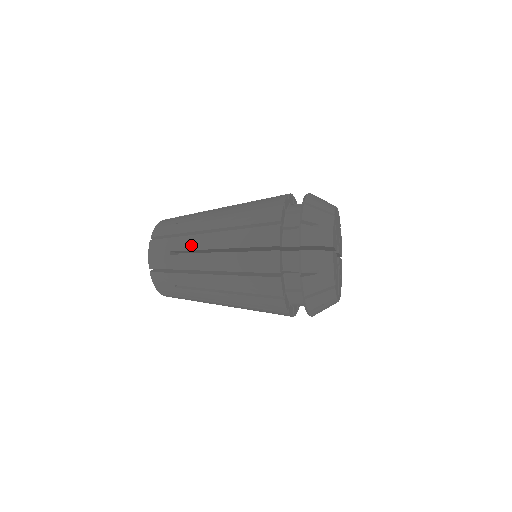
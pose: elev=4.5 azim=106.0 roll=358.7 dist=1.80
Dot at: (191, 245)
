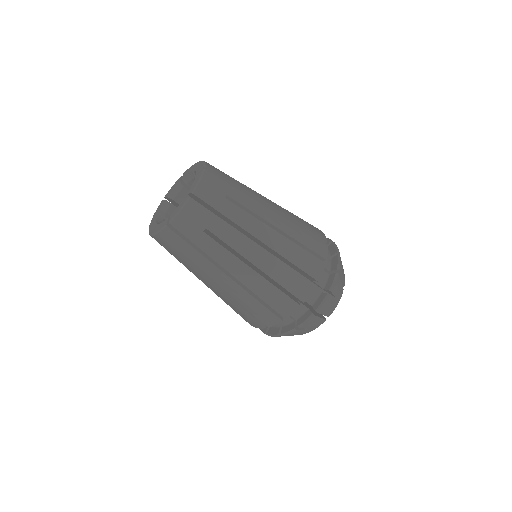
Dot at: occluded
